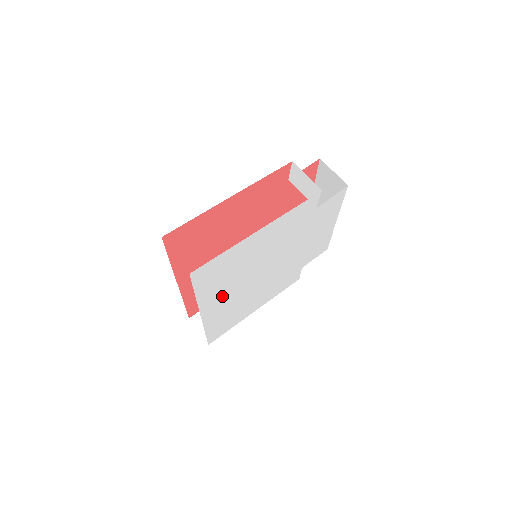
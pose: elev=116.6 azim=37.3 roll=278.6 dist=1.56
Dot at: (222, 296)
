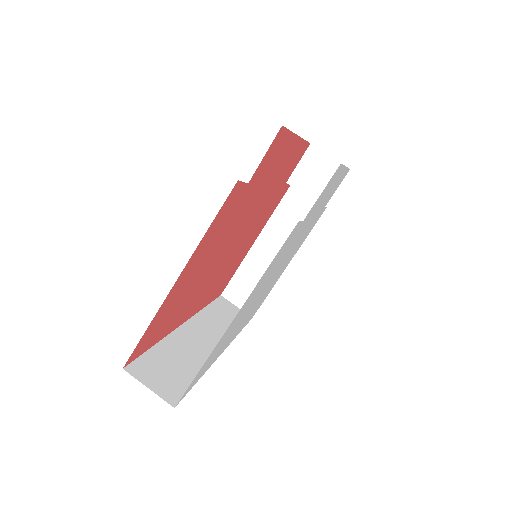
Dot at: (235, 331)
